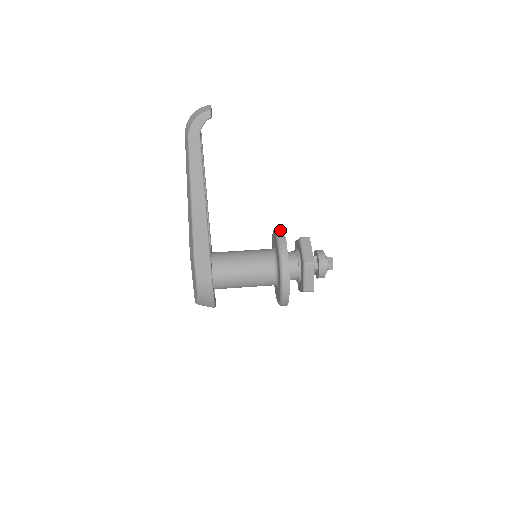
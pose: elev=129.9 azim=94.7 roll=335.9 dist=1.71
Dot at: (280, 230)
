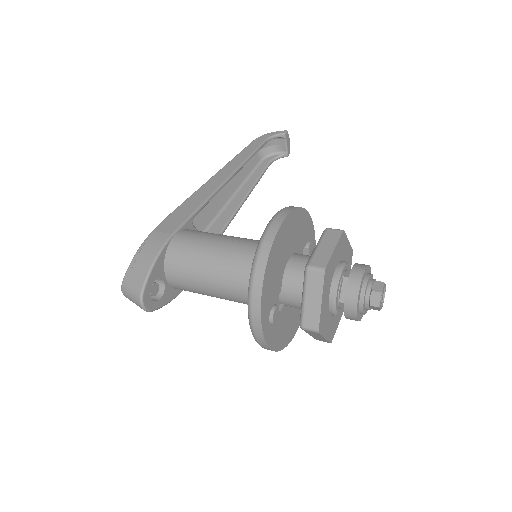
Dot at: occluded
